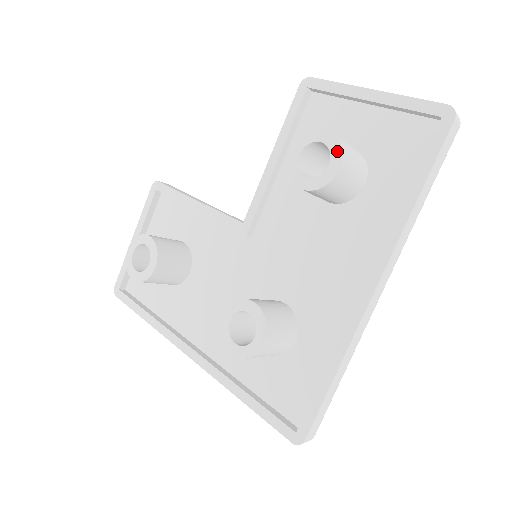
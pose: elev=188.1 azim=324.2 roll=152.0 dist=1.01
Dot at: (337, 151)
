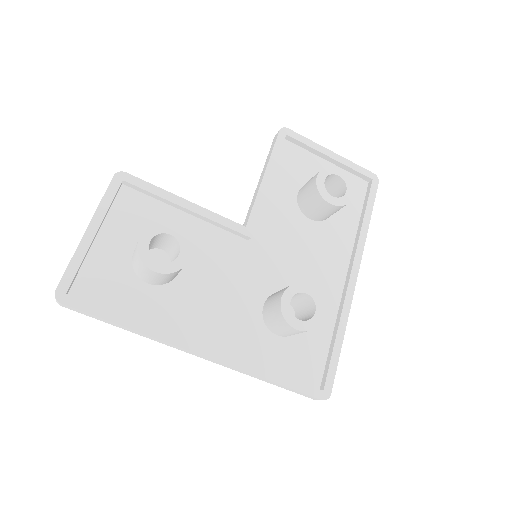
Dot at: (350, 184)
